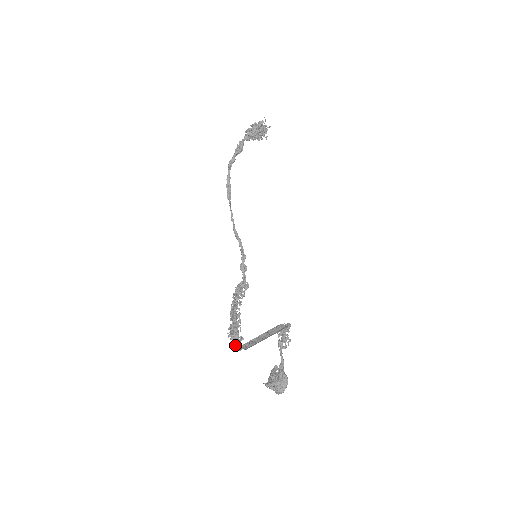
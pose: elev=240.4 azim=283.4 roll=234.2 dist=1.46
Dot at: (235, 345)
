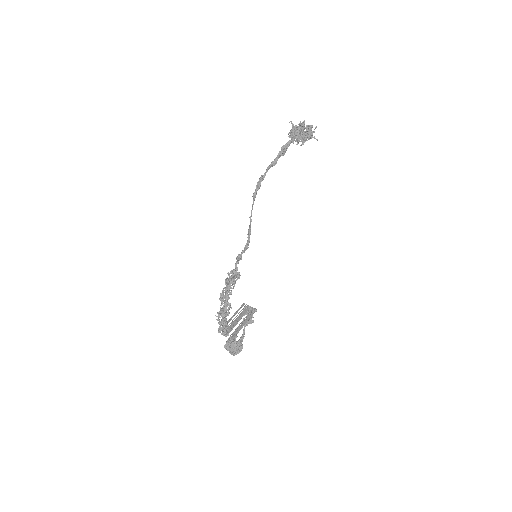
Dot at: (223, 333)
